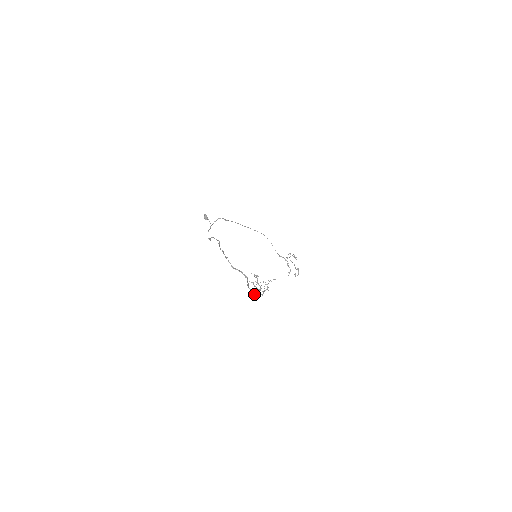
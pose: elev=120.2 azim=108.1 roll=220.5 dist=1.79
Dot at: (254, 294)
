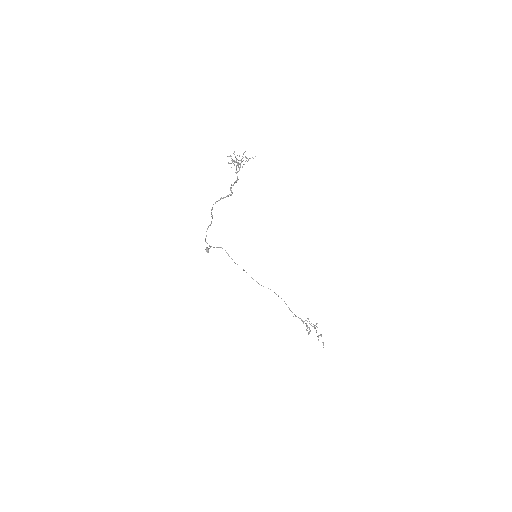
Dot at: occluded
